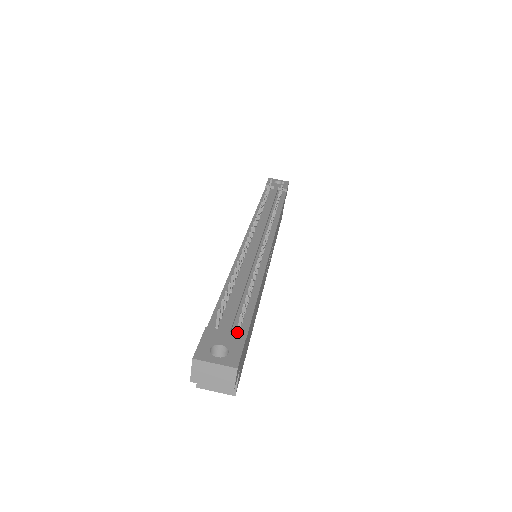
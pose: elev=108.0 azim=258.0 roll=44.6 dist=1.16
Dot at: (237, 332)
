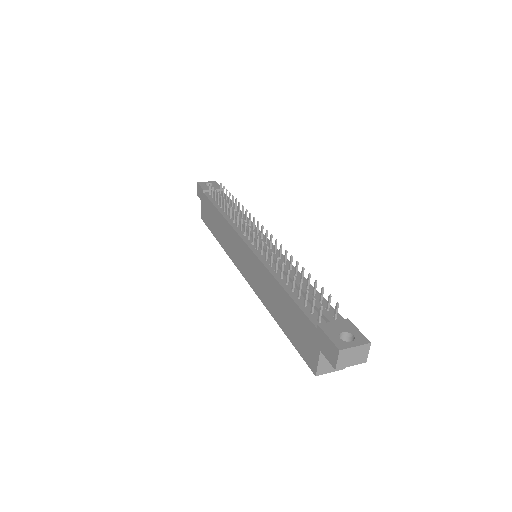
Dot at: (335, 319)
